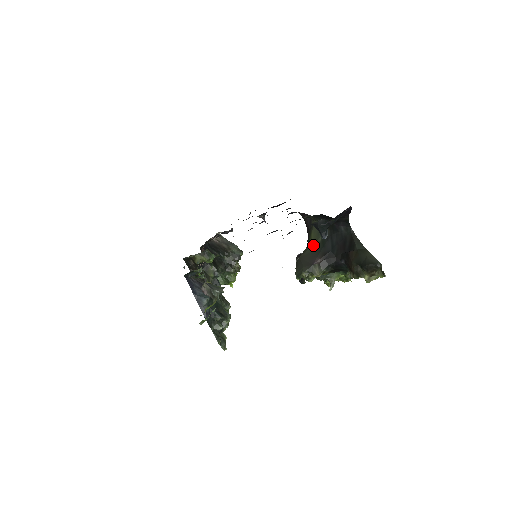
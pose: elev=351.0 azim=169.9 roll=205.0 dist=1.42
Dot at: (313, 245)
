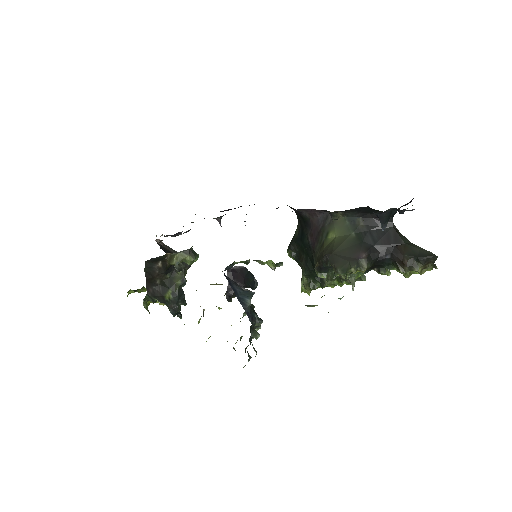
Dot at: (346, 241)
